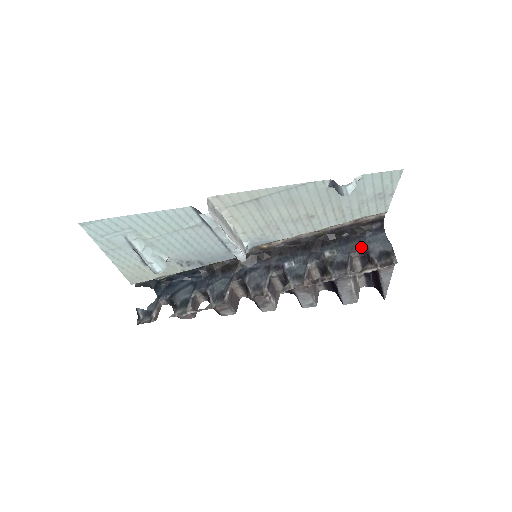
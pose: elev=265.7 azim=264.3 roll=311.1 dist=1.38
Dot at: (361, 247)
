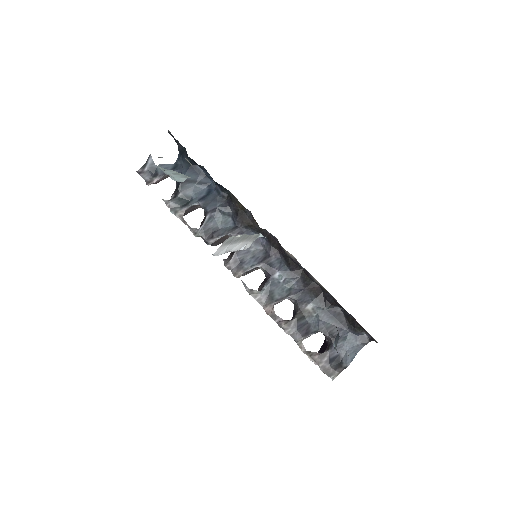
Dot at: (333, 336)
